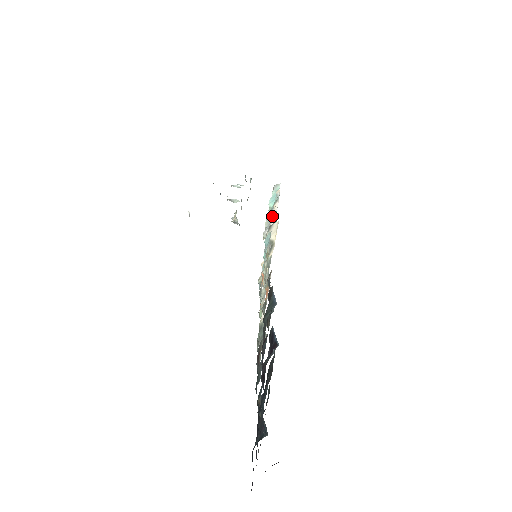
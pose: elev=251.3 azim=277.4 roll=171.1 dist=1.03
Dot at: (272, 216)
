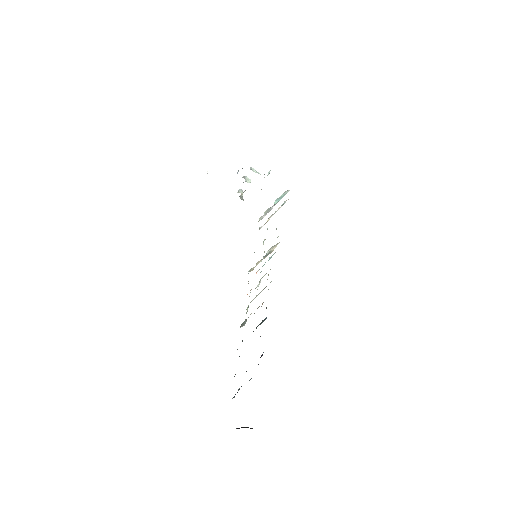
Dot at: occluded
